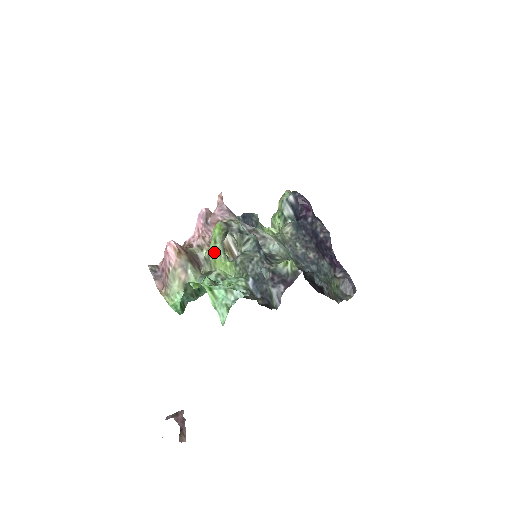
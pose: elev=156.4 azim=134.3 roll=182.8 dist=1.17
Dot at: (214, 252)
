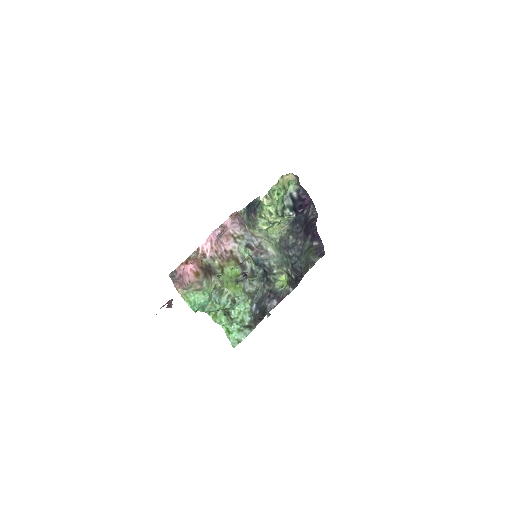
Dot at: (228, 281)
